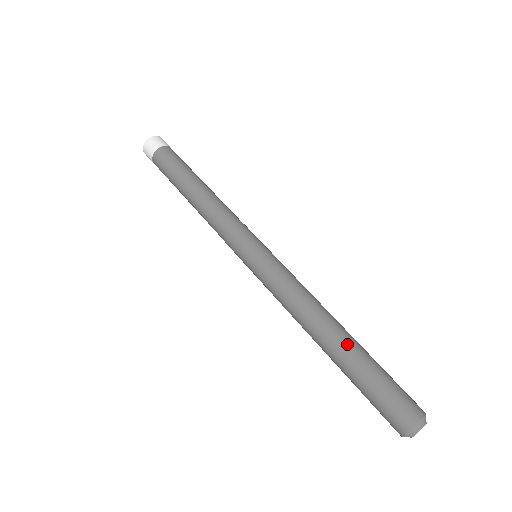
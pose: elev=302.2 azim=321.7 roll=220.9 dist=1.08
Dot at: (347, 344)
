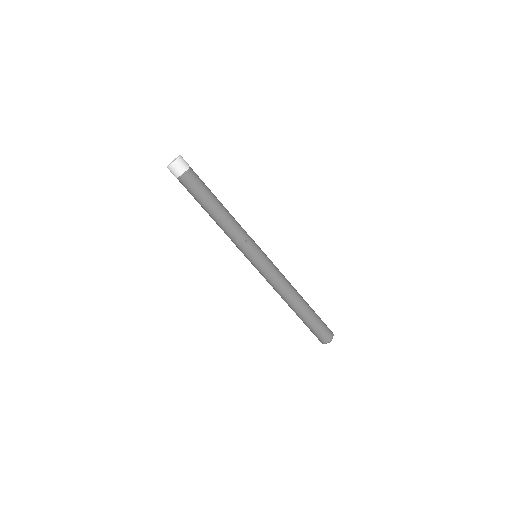
Dot at: (305, 309)
